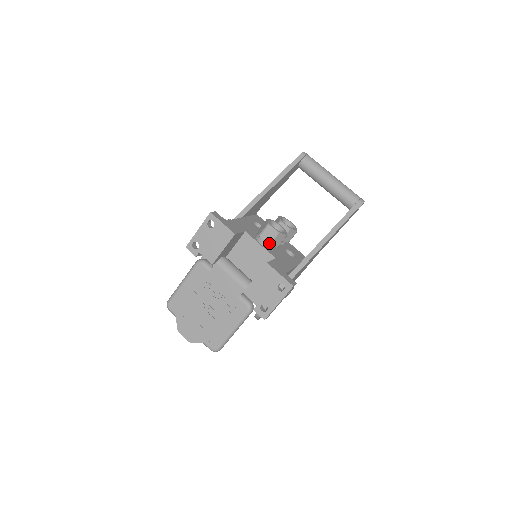
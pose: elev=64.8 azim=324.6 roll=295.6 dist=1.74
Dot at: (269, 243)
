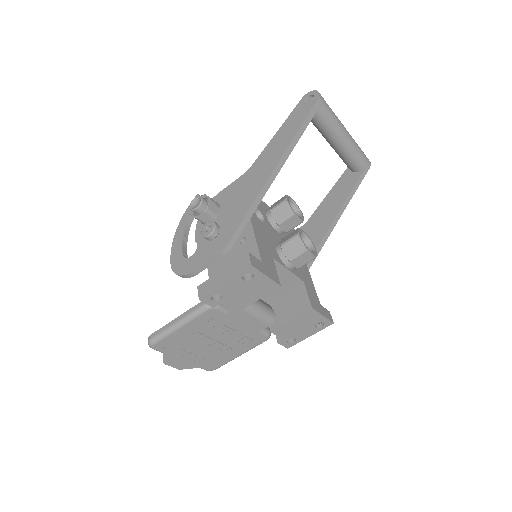
Dot at: (300, 267)
